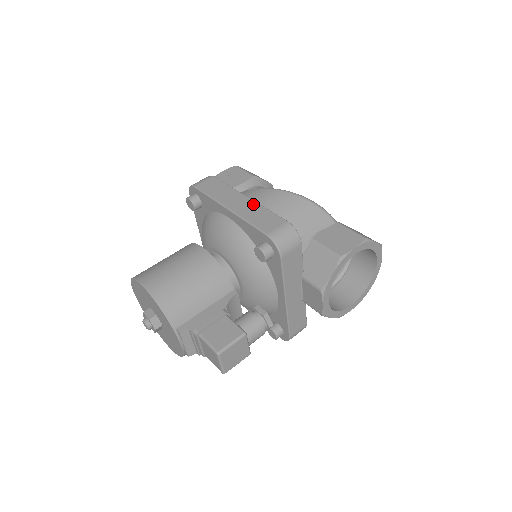
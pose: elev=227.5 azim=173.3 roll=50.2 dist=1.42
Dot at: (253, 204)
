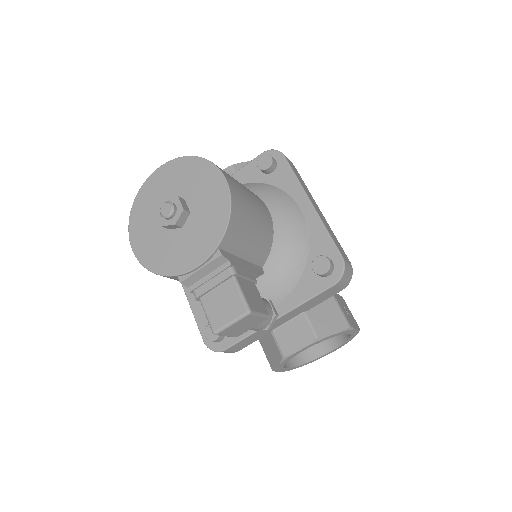
Dot at: occluded
